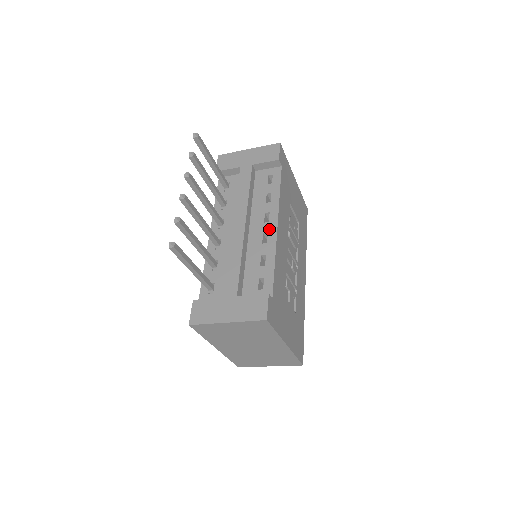
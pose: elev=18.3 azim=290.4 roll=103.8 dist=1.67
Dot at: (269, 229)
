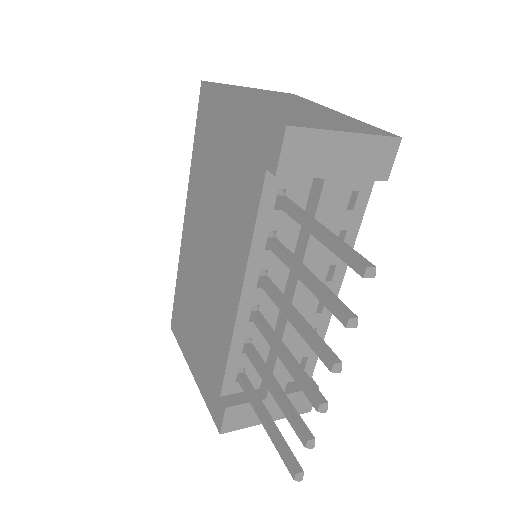
Dot at: occluded
